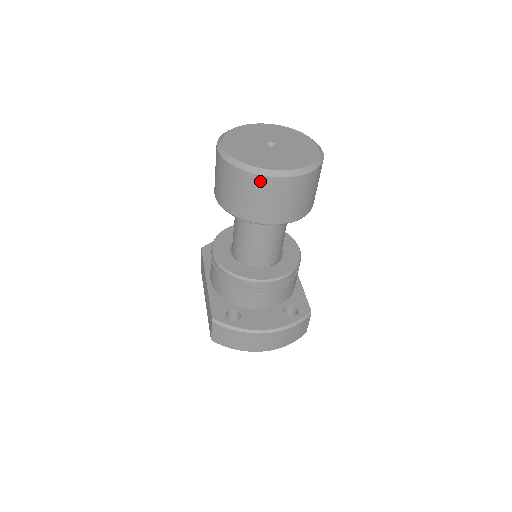
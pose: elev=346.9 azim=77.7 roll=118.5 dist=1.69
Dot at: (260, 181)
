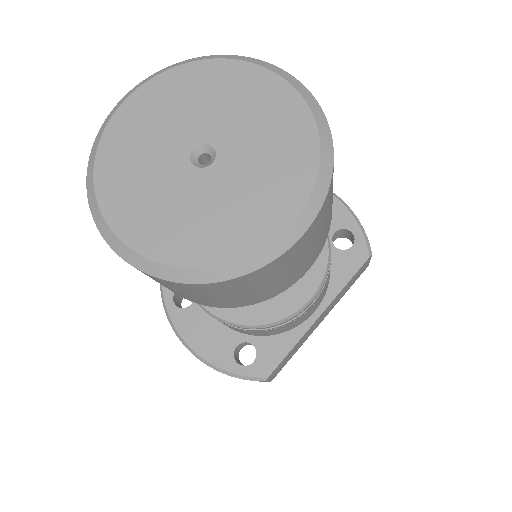
Dot at: occluded
